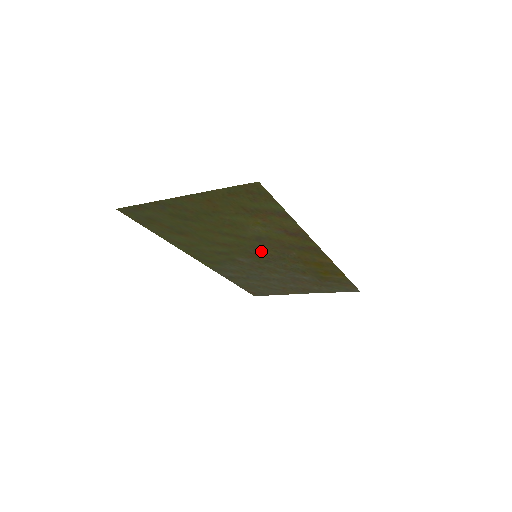
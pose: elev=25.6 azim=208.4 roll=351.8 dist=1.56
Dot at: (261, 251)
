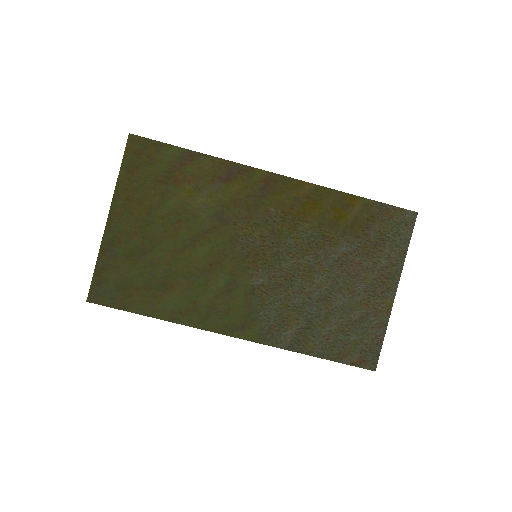
Dot at: (248, 241)
